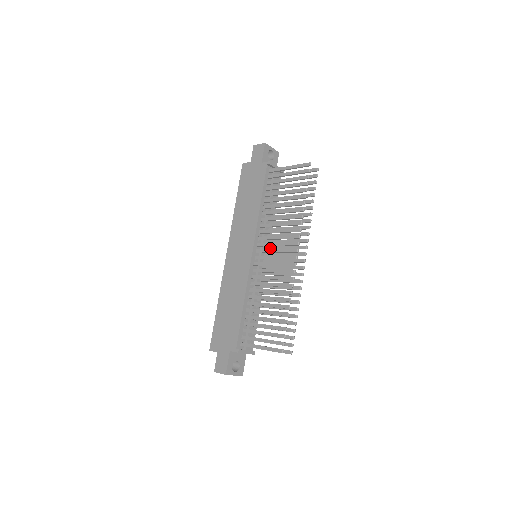
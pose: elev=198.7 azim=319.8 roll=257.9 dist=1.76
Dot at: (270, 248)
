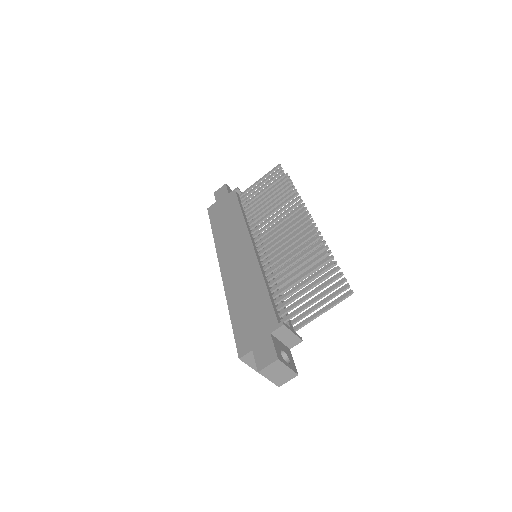
Dot at: occluded
